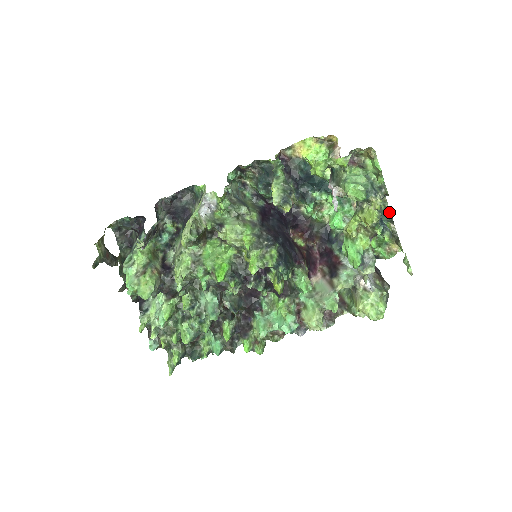
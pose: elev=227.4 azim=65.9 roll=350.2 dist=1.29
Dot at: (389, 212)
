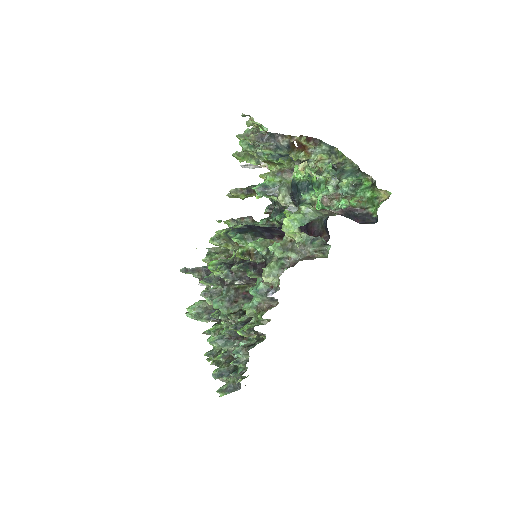
Dot at: (359, 168)
